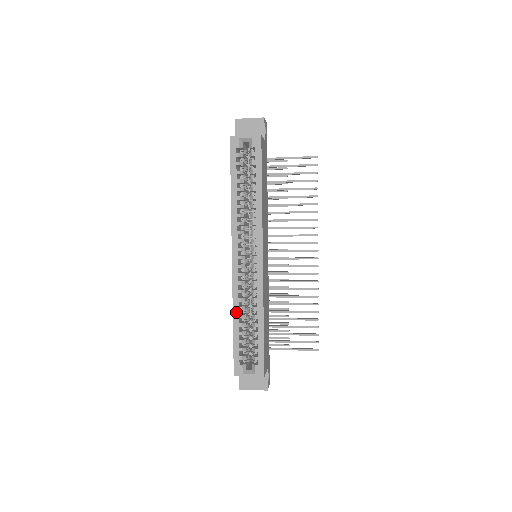
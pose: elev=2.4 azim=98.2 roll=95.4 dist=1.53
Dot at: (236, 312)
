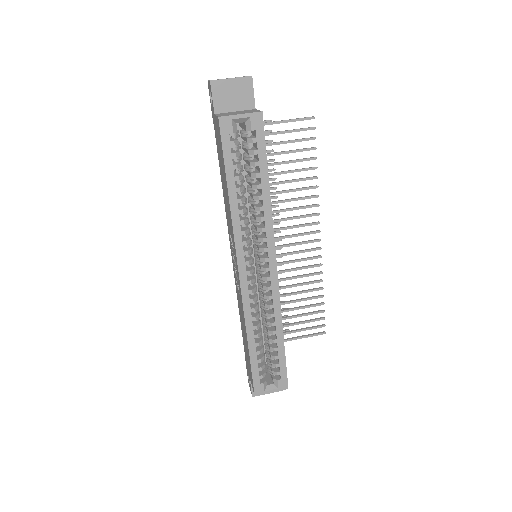
Dot at: (250, 333)
